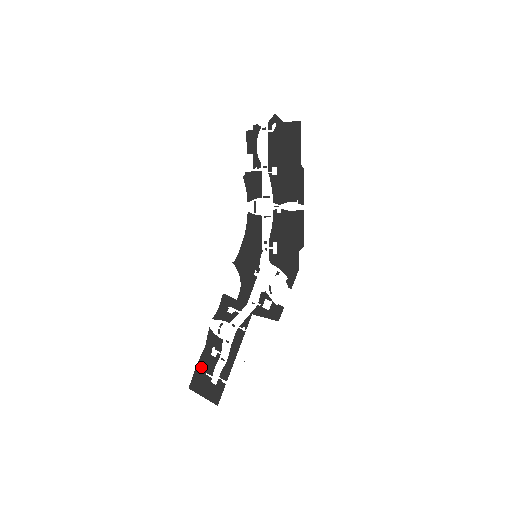
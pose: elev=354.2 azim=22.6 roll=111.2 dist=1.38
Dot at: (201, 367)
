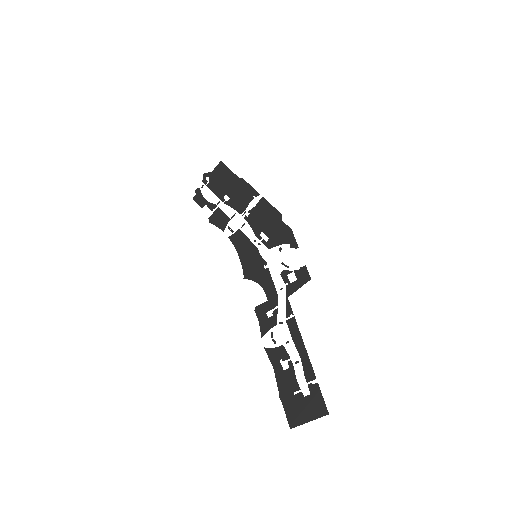
Dot at: (285, 393)
